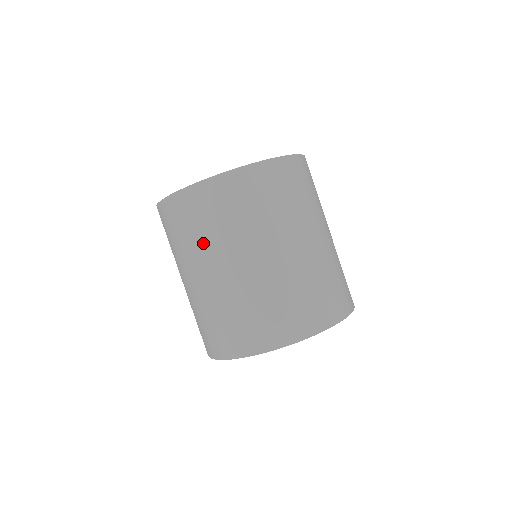
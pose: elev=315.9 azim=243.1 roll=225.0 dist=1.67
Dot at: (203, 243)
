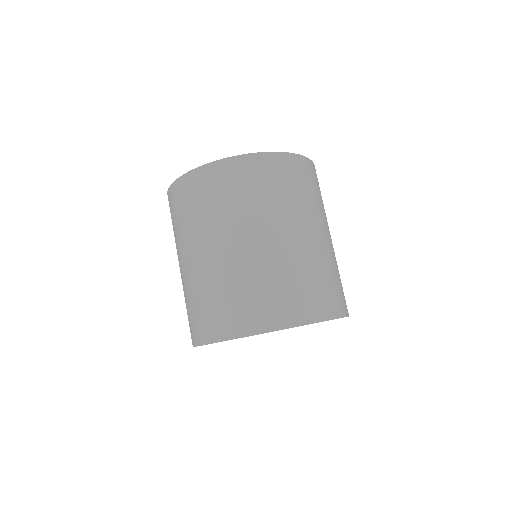
Dot at: (241, 211)
